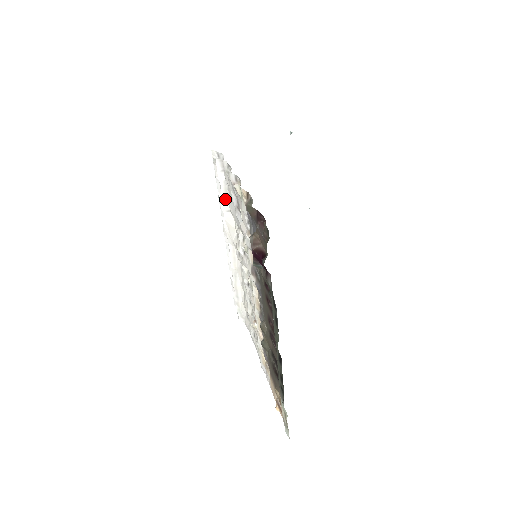
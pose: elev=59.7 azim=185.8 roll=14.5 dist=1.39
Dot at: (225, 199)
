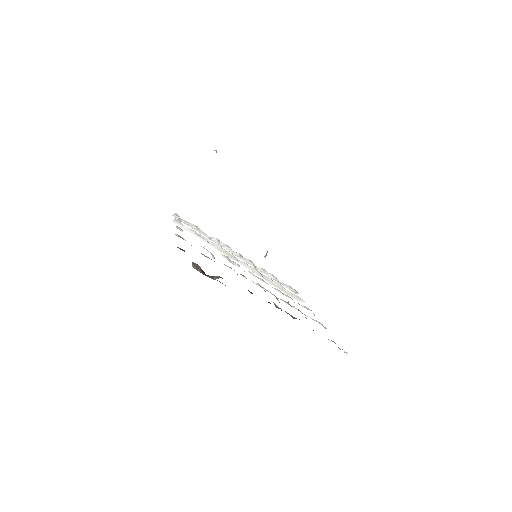
Dot at: (203, 239)
